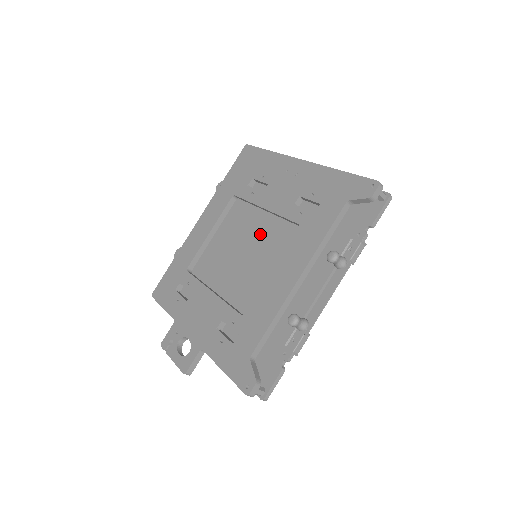
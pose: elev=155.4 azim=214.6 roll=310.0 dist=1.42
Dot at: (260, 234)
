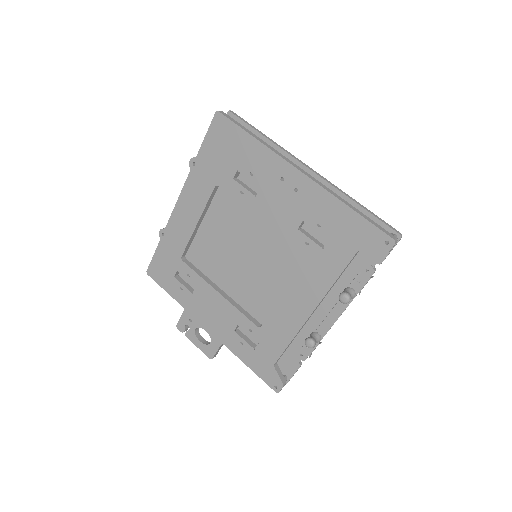
Dot at: (255, 230)
